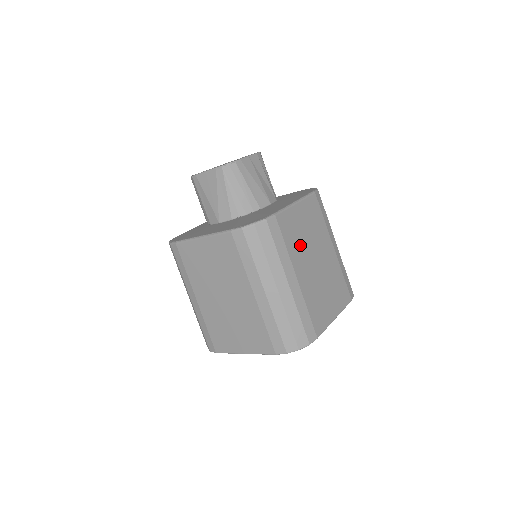
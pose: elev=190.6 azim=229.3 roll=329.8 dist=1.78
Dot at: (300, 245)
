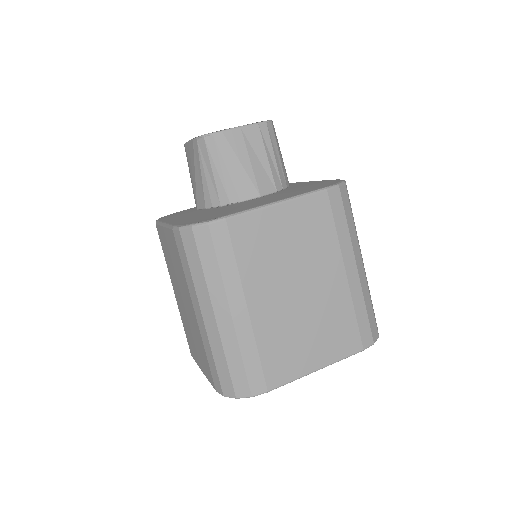
Dot at: (269, 264)
